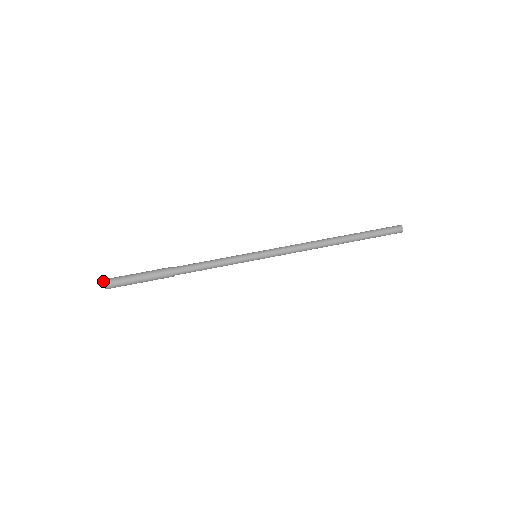
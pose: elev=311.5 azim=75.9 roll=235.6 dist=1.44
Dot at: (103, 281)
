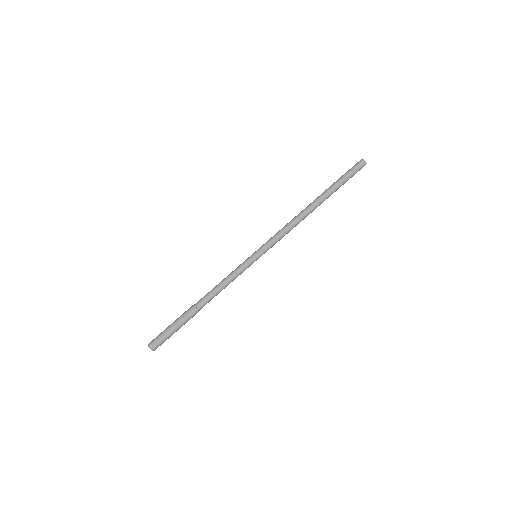
Dot at: occluded
